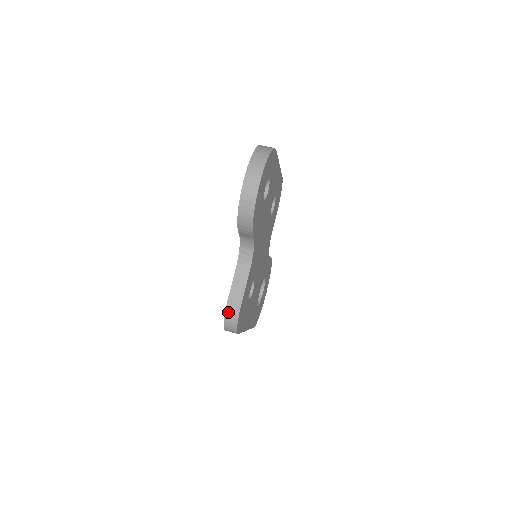
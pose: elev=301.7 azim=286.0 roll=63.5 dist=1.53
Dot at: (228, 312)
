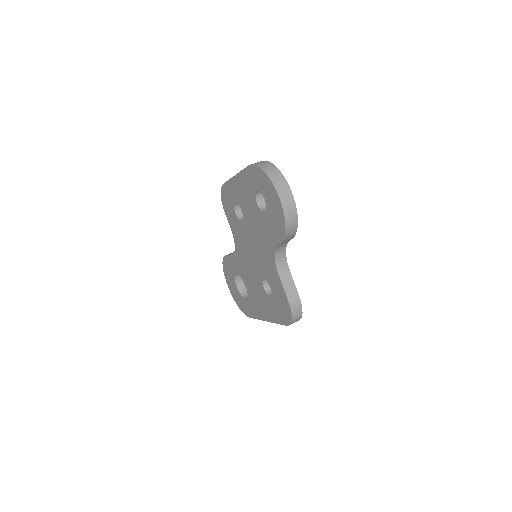
Dot at: (293, 309)
